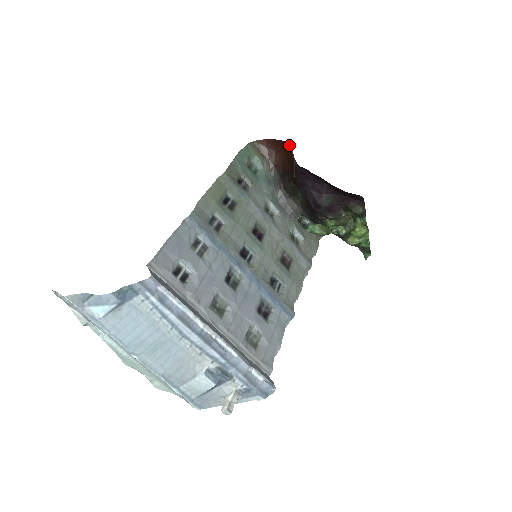
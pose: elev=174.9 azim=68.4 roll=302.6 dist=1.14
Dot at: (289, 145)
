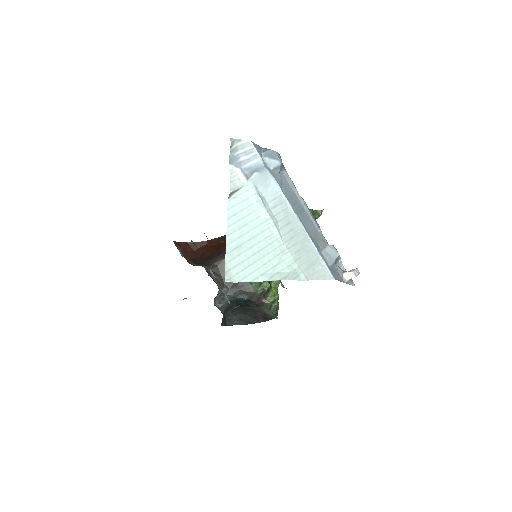
Dot at: (205, 242)
